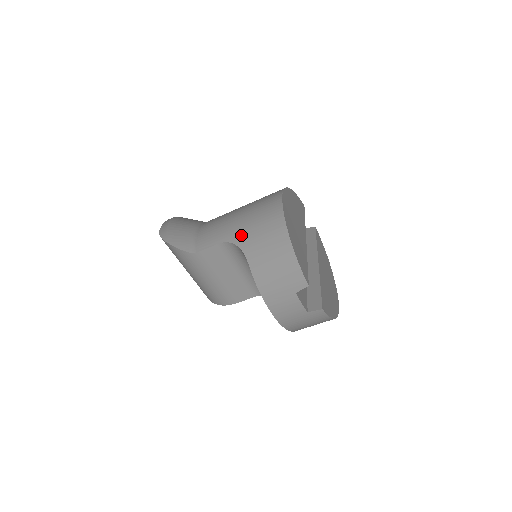
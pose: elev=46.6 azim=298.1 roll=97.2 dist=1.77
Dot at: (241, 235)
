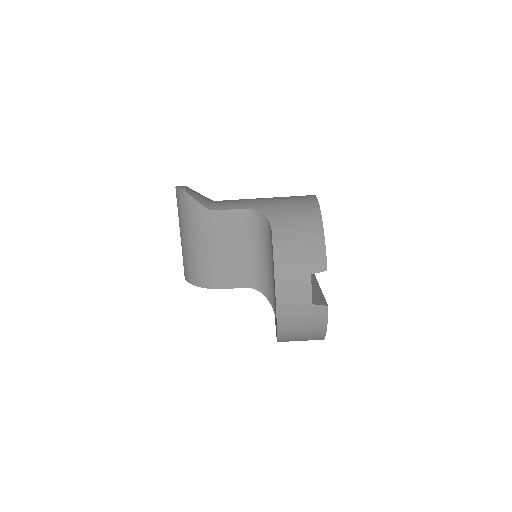
Dot at: (269, 207)
